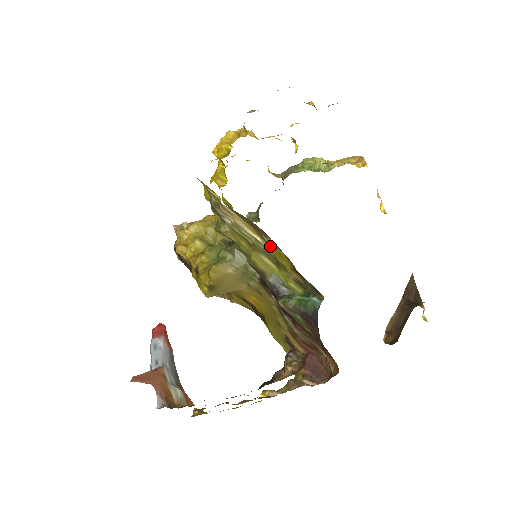
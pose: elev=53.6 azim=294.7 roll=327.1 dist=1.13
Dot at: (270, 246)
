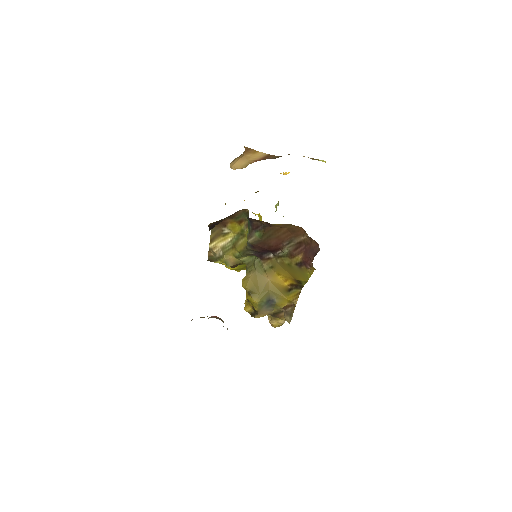
Dot at: (231, 232)
